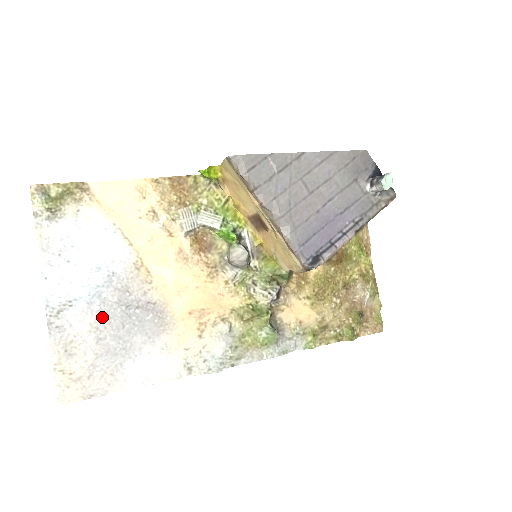
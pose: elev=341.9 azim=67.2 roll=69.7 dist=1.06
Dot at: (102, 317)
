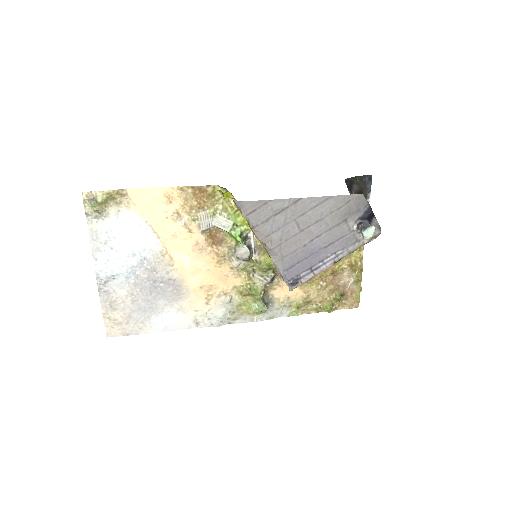
Dot at: (136, 287)
